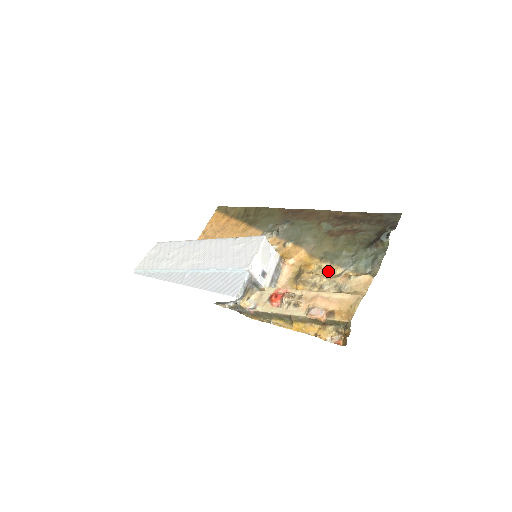
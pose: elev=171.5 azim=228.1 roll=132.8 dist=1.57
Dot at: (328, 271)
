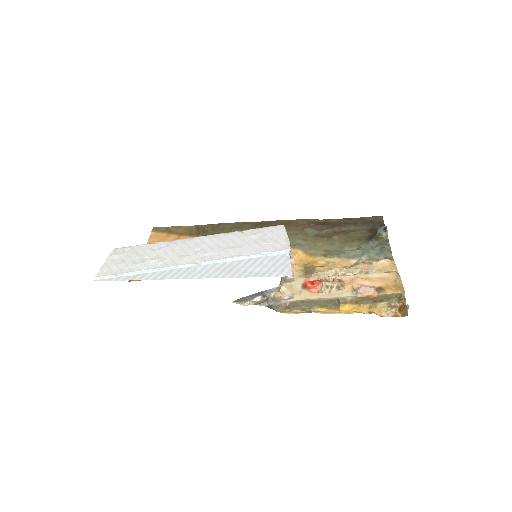
Dot at: (341, 263)
